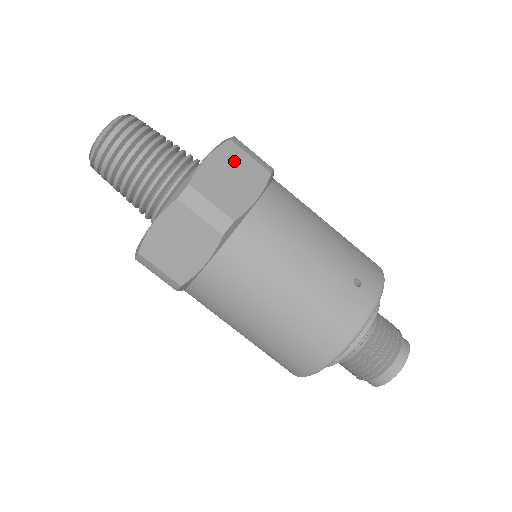
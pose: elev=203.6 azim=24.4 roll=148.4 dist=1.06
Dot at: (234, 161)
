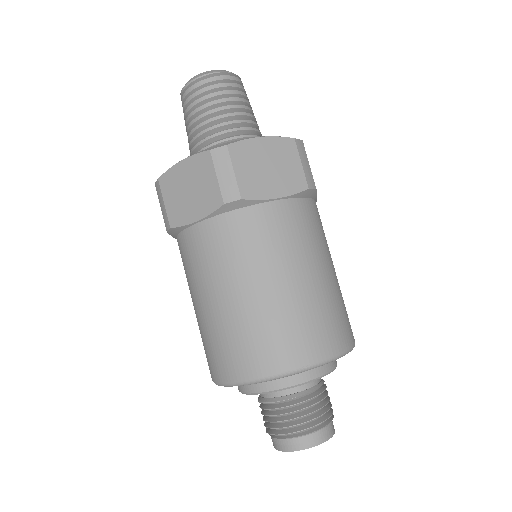
Dot at: occluded
